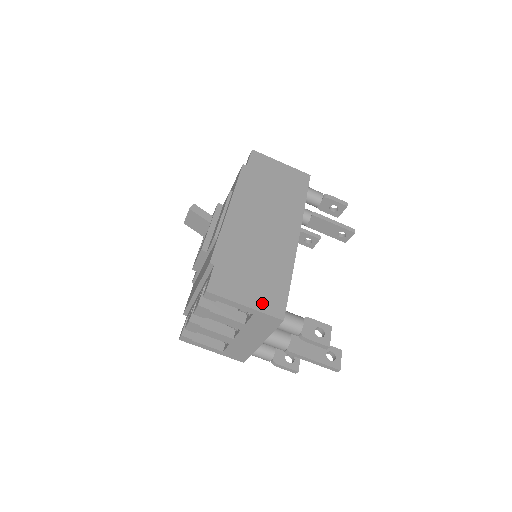
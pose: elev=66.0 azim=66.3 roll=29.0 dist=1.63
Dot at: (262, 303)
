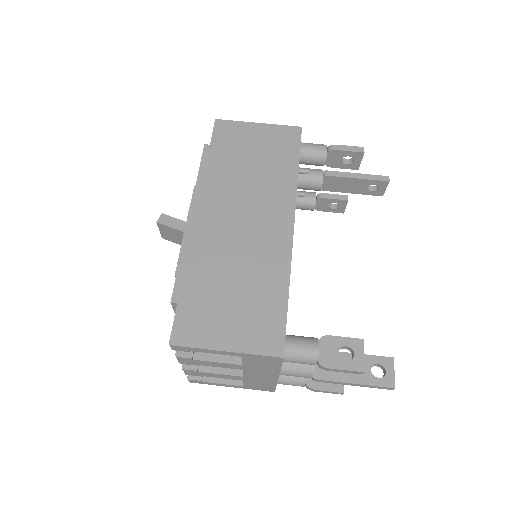
Dot at: (249, 340)
